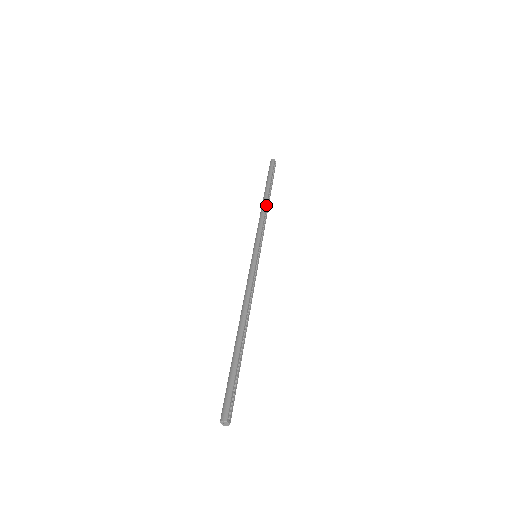
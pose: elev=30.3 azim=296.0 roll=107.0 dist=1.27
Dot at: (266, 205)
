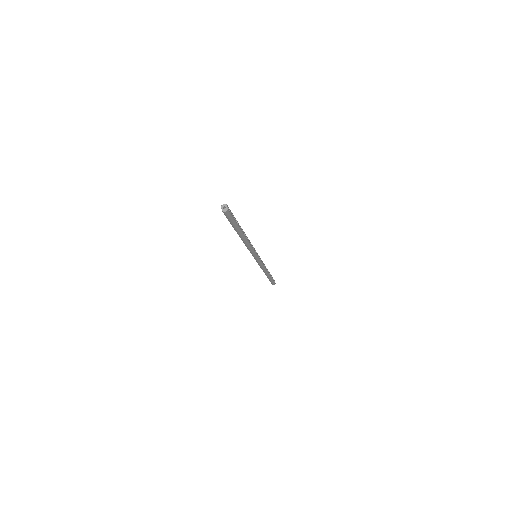
Dot at: occluded
